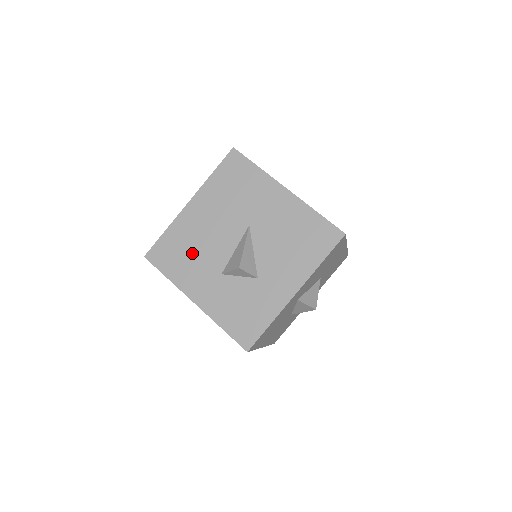
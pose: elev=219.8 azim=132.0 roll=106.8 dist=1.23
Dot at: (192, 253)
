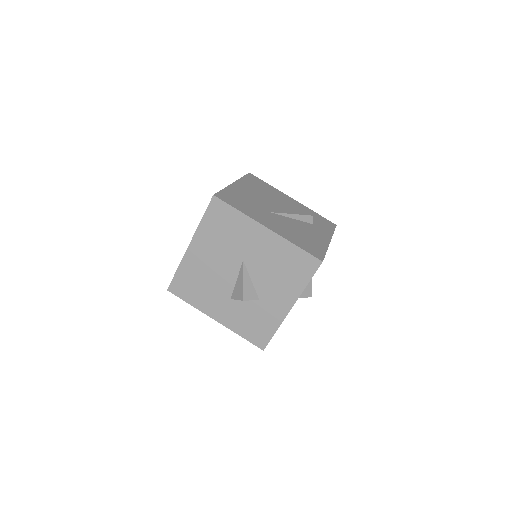
Dot at: (203, 285)
